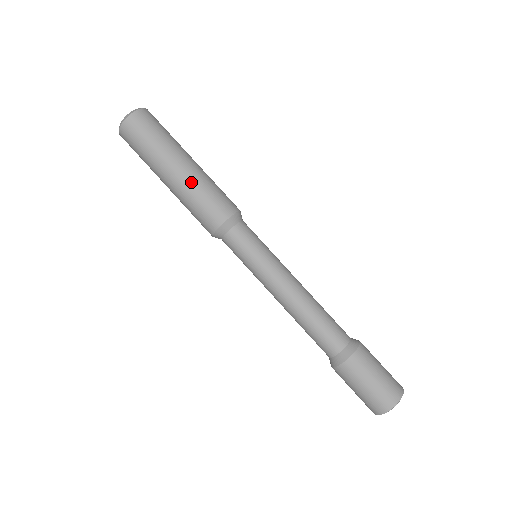
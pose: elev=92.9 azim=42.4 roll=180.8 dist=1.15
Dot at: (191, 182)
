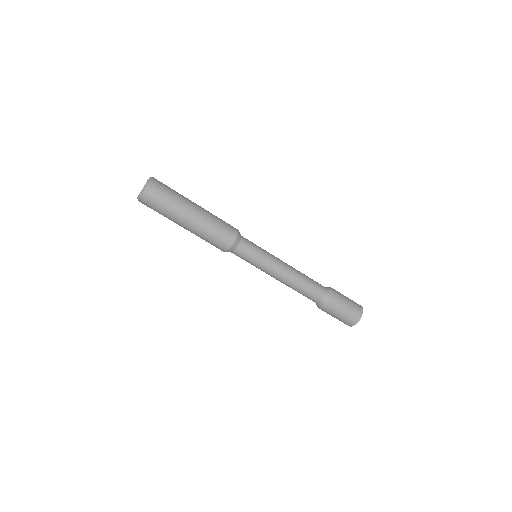
Dot at: (198, 231)
